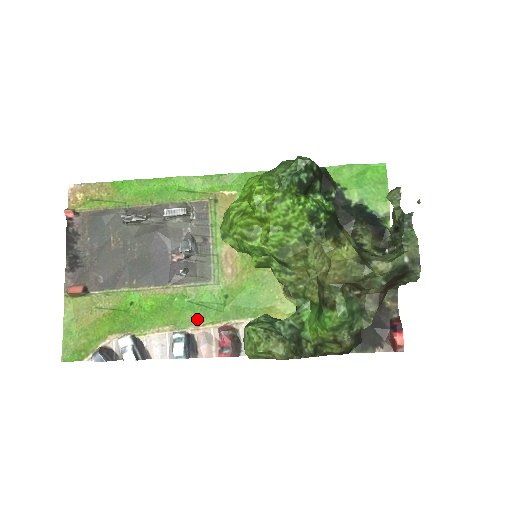
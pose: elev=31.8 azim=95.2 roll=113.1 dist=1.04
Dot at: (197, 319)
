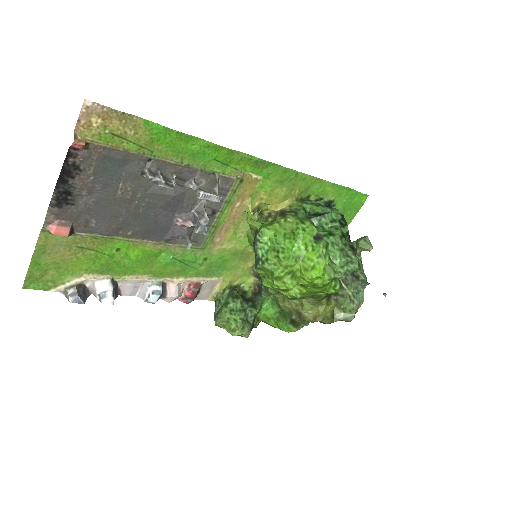
Dot at: (175, 273)
